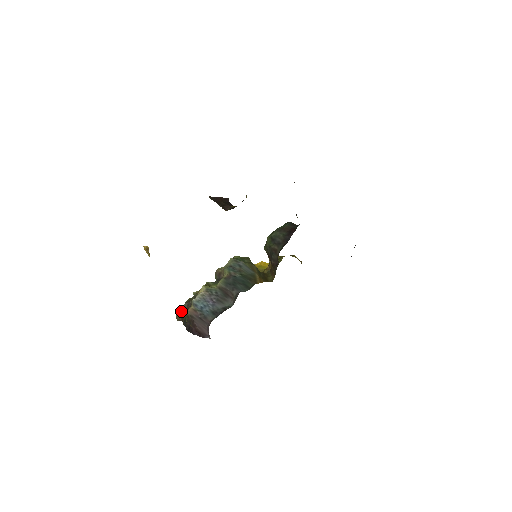
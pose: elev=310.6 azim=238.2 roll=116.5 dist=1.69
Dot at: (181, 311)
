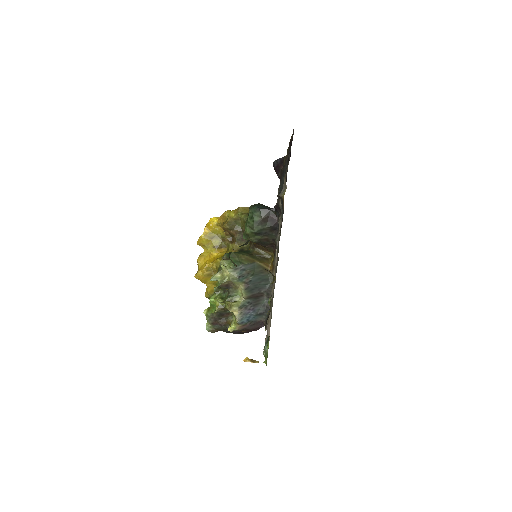
Dot at: (210, 326)
